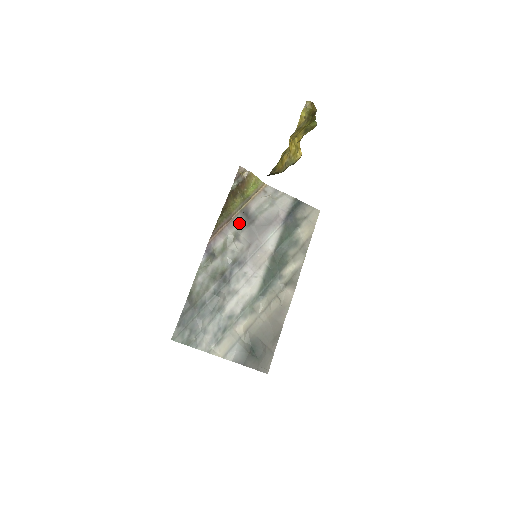
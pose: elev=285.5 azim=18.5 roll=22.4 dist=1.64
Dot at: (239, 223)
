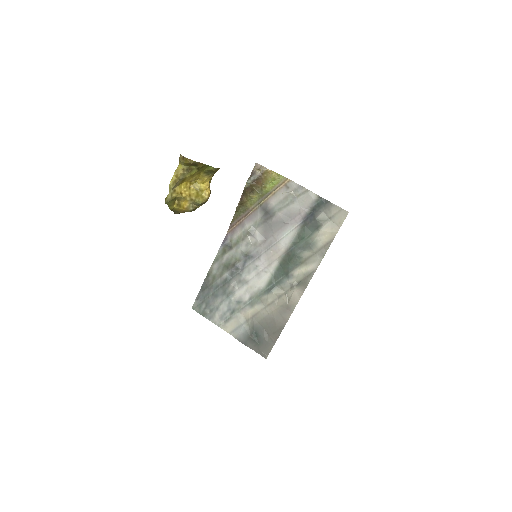
Dot at: (256, 218)
